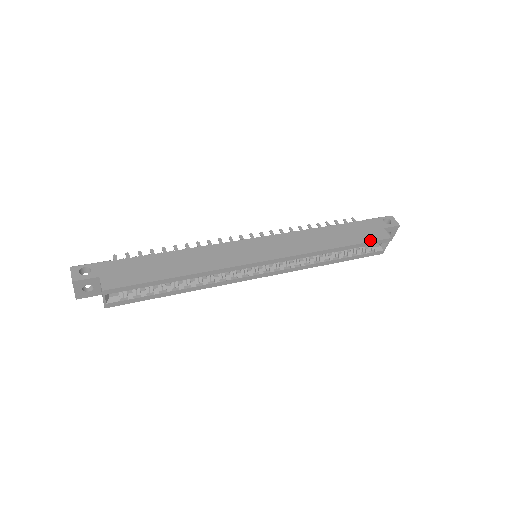
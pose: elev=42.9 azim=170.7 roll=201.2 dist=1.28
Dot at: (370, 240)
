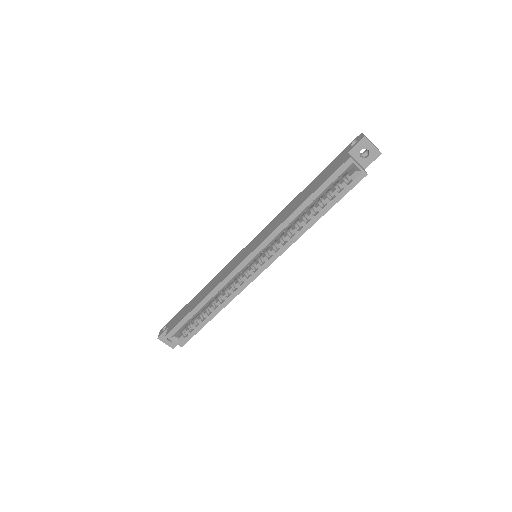
Dot at: (329, 176)
